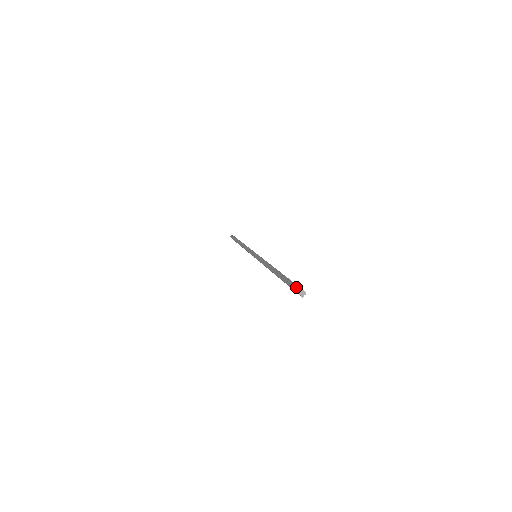
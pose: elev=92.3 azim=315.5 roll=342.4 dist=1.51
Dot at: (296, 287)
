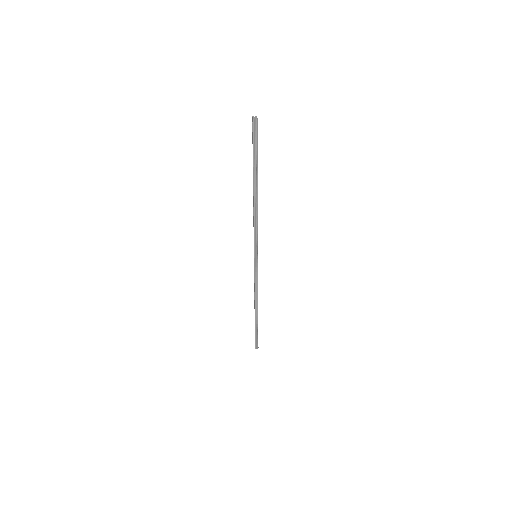
Dot at: (255, 128)
